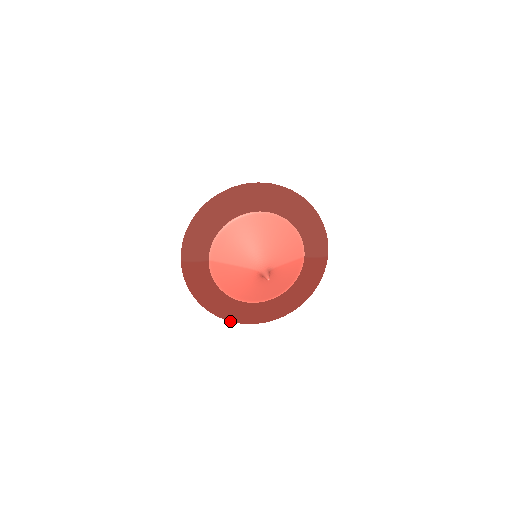
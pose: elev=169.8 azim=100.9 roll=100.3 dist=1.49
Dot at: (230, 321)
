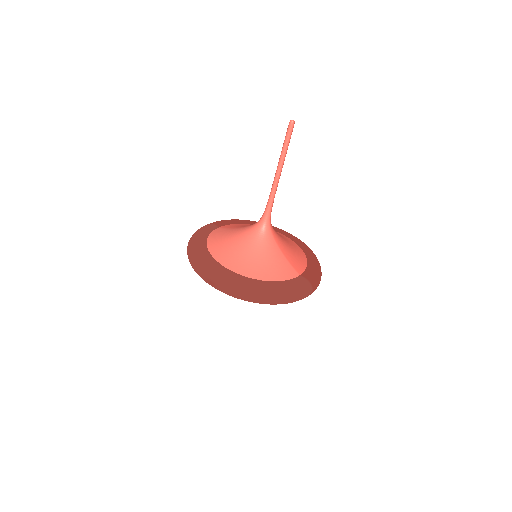
Dot at: occluded
